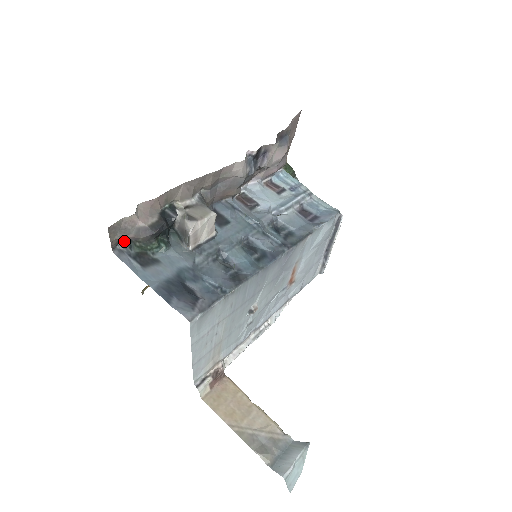
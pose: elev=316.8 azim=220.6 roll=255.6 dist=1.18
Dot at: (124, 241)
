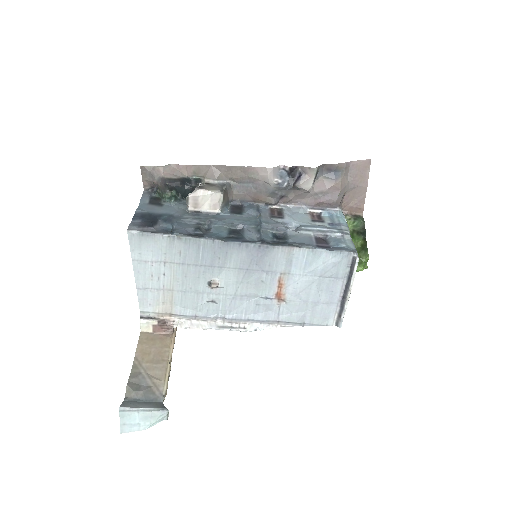
Dot at: (155, 188)
